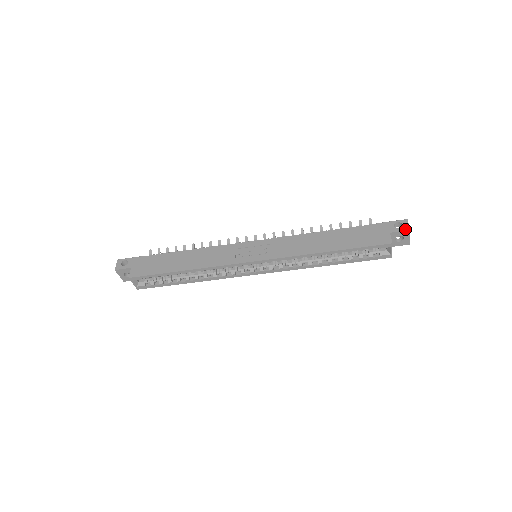
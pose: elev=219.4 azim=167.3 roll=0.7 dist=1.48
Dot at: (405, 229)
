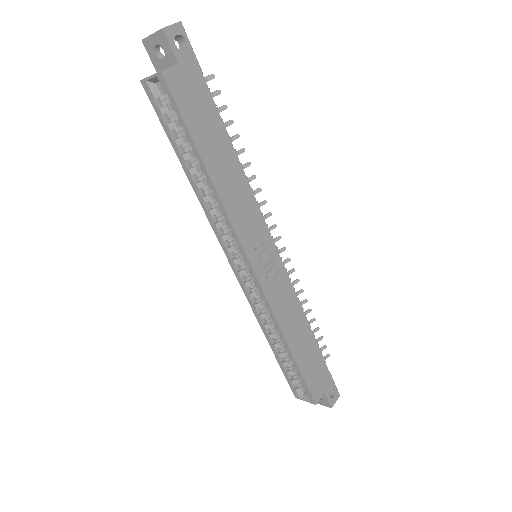
Dot at: (331, 403)
